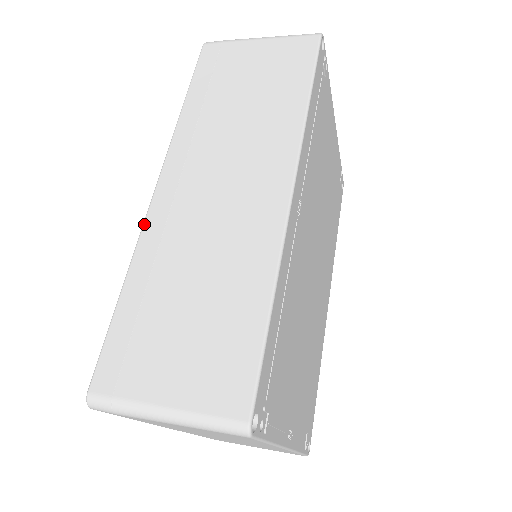
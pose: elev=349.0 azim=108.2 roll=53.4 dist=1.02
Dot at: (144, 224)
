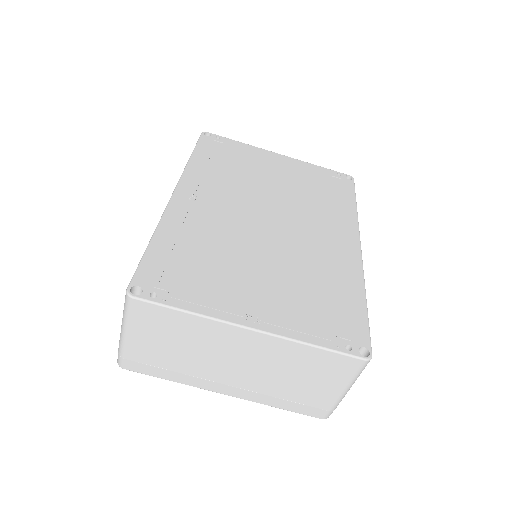
Dot at: occluded
